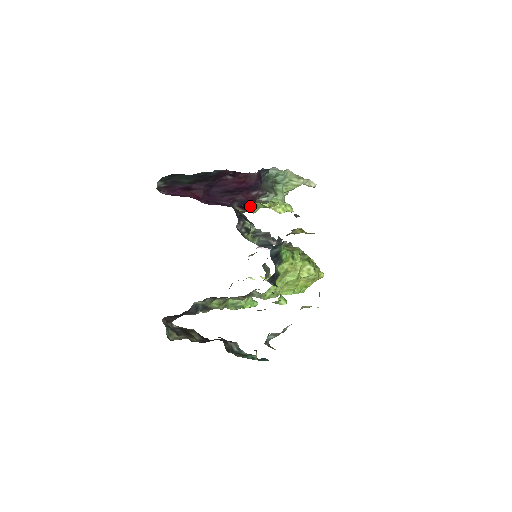
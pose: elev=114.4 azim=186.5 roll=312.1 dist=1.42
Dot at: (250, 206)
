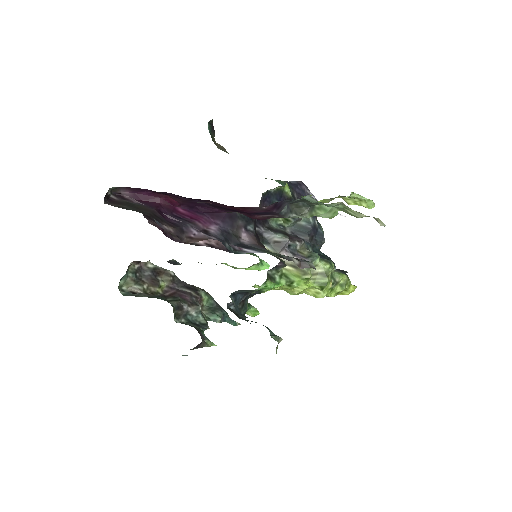
Dot at: occluded
